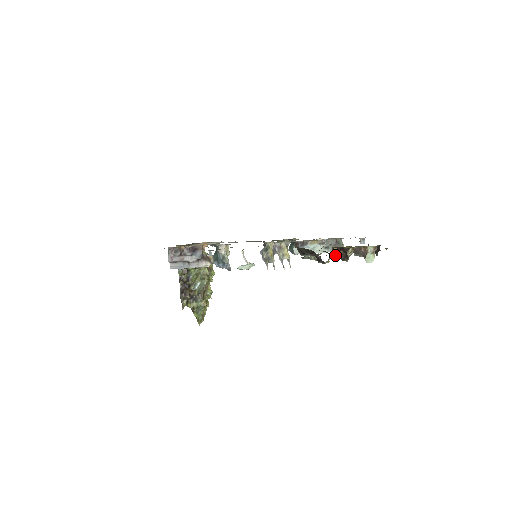
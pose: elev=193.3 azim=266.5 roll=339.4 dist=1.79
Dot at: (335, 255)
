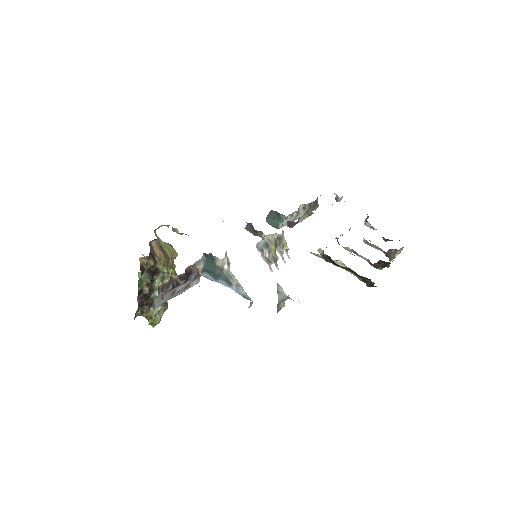
Dot at: (357, 254)
